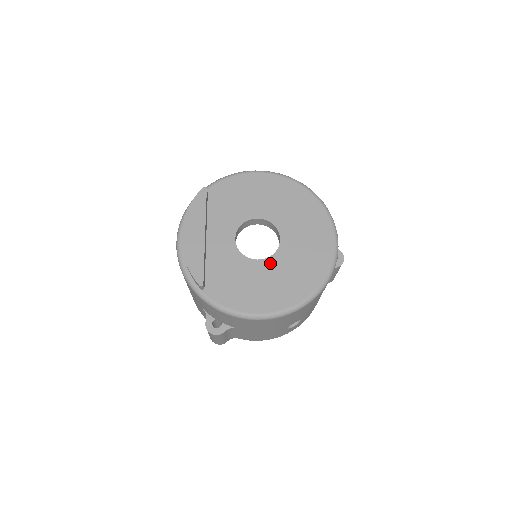
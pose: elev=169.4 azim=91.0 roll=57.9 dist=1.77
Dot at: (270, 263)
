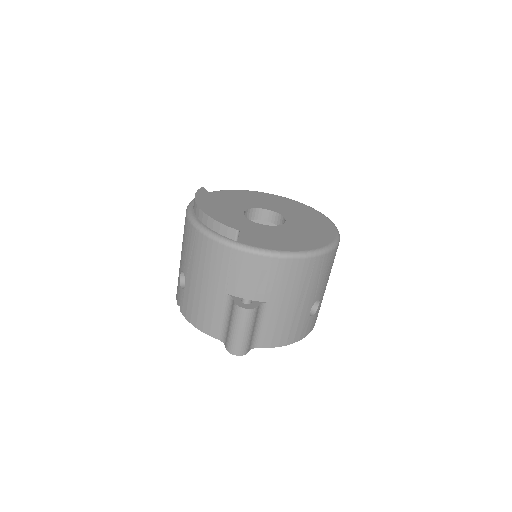
Dot at: (286, 227)
